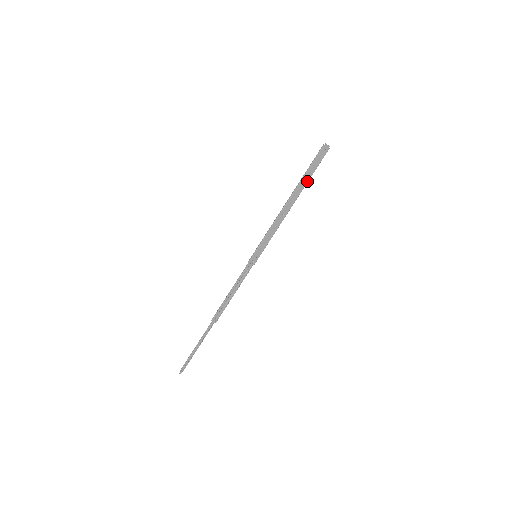
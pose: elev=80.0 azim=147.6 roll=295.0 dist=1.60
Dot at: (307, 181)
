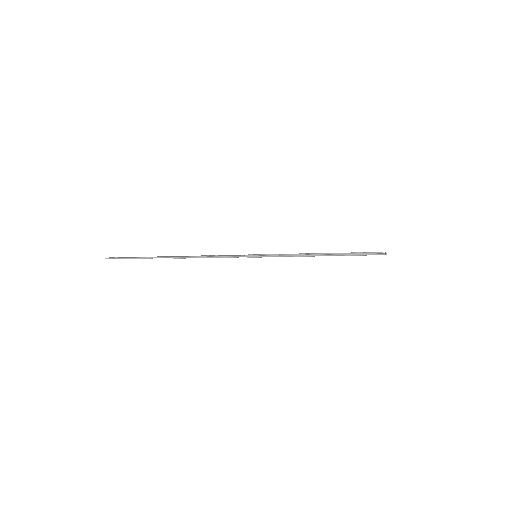
Dot at: occluded
